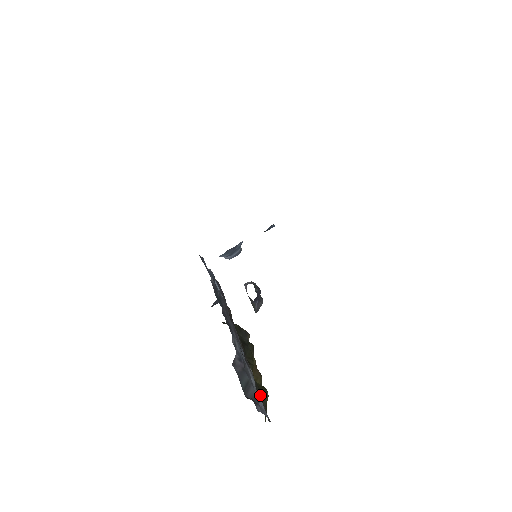
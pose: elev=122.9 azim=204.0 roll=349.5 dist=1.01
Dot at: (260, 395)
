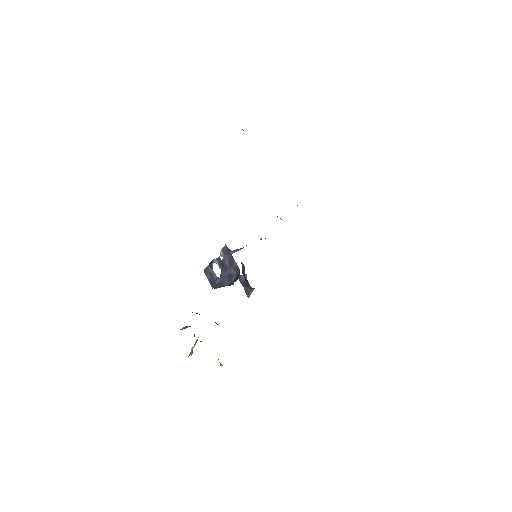
Dot at: occluded
